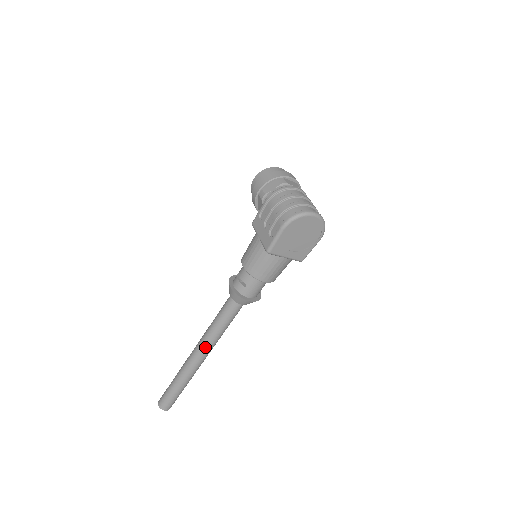
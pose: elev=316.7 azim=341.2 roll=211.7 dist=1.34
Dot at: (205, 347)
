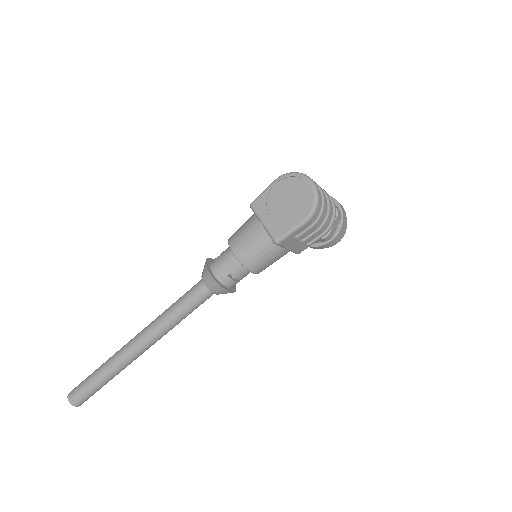
Dot at: (148, 327)
